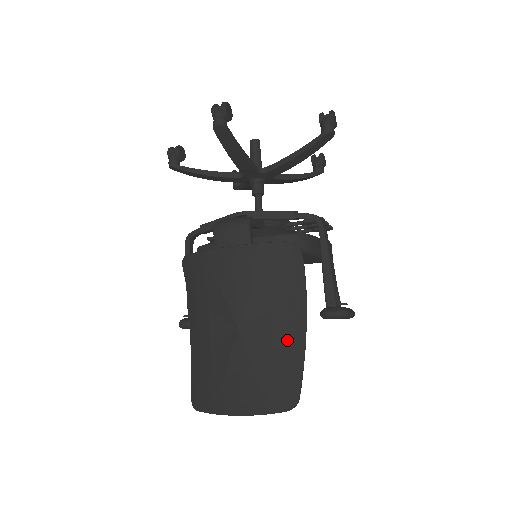
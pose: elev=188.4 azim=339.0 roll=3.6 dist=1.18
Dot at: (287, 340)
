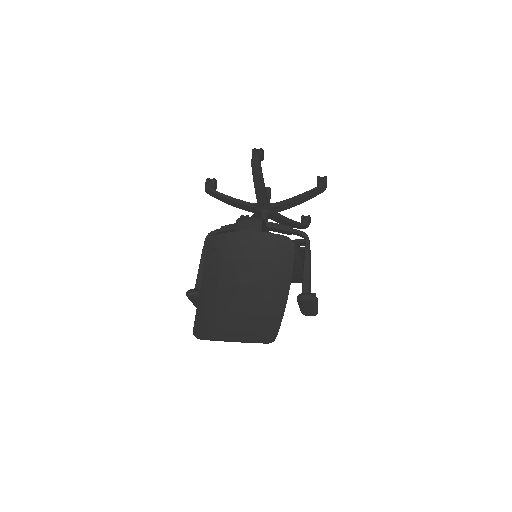
Dot at: (274, 299)
